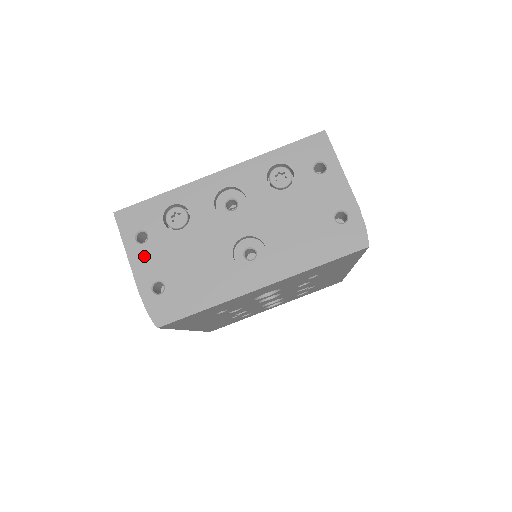
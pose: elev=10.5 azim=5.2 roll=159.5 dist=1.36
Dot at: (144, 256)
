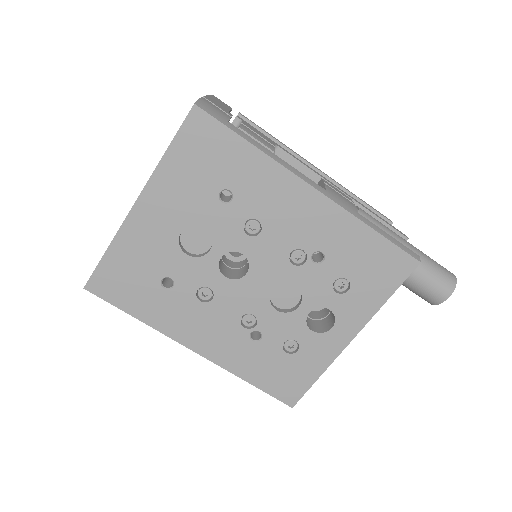
Dot at: occluded
